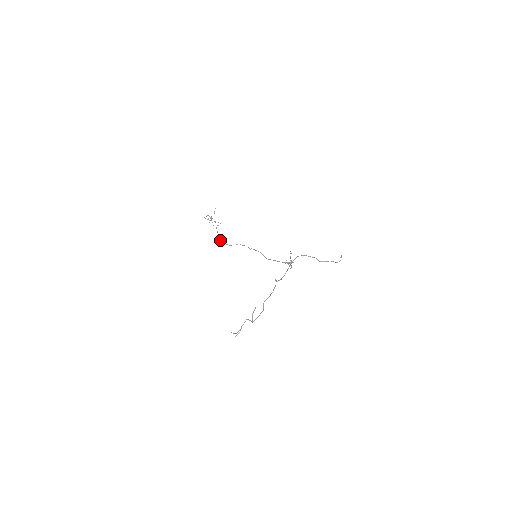
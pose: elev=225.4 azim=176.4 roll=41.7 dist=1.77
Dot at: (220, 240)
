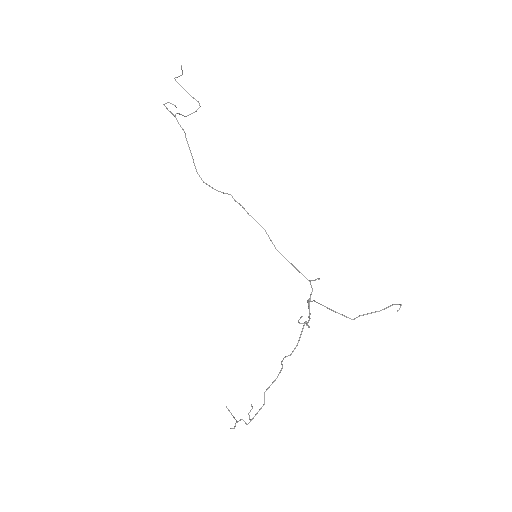
Dot at: (198, 174)
